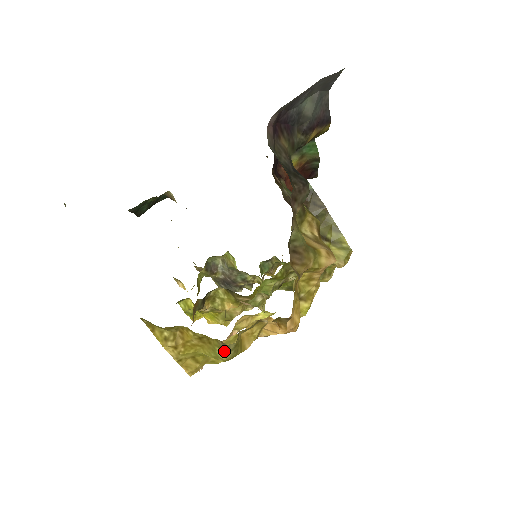
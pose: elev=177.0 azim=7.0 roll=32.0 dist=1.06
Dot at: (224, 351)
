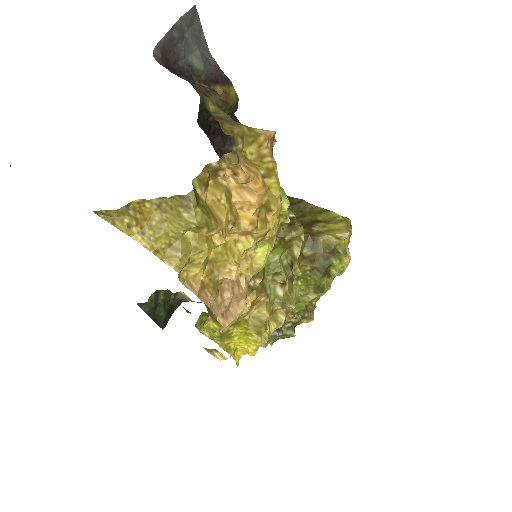
Dot at: (189, 209)
